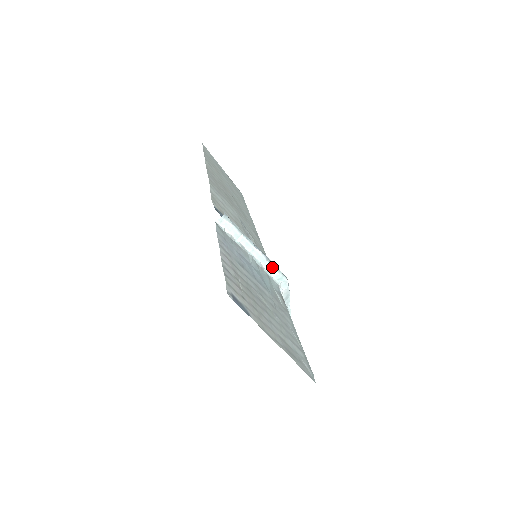
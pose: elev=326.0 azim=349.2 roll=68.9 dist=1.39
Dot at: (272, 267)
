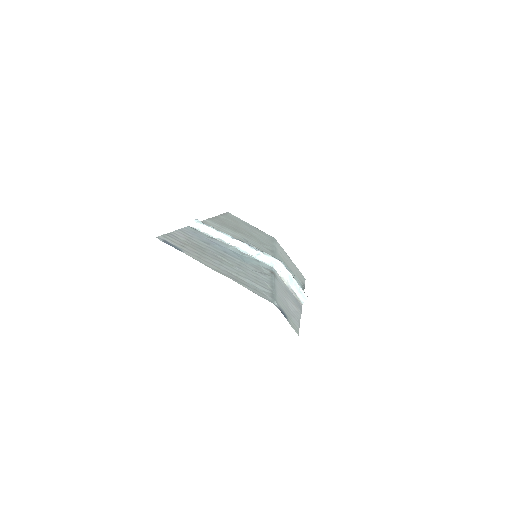
Dot at: (258, 252)
